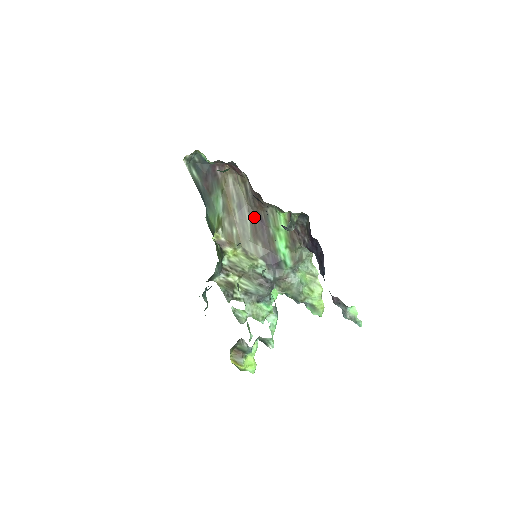
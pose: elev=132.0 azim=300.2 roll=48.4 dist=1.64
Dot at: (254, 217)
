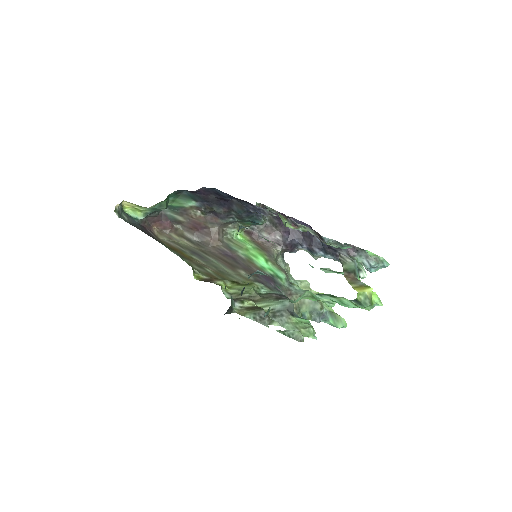
Dot at: (215, 255)
